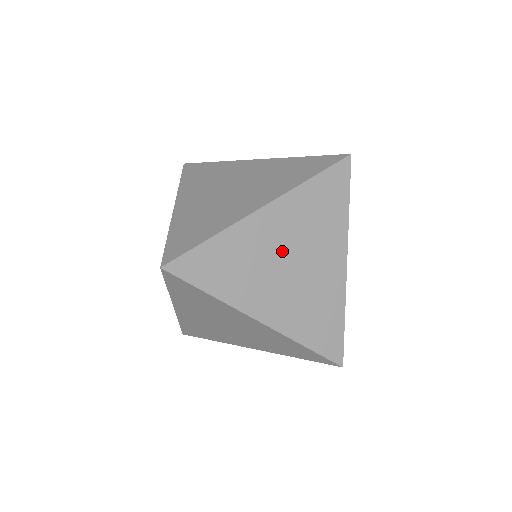
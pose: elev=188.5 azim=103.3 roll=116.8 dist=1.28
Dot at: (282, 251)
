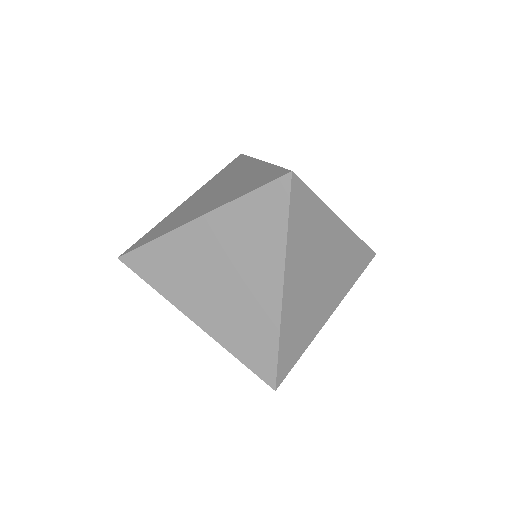
Dot at: (213, 263)
